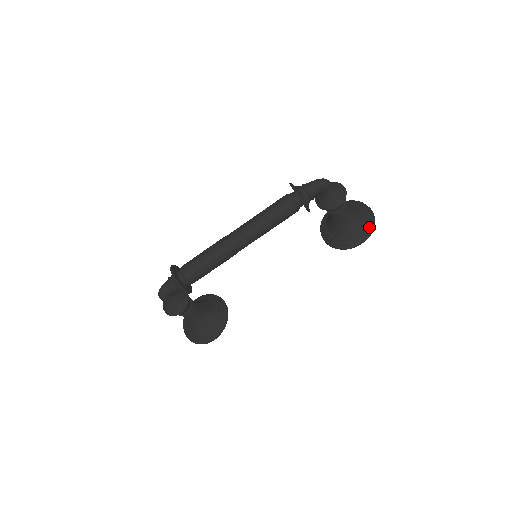
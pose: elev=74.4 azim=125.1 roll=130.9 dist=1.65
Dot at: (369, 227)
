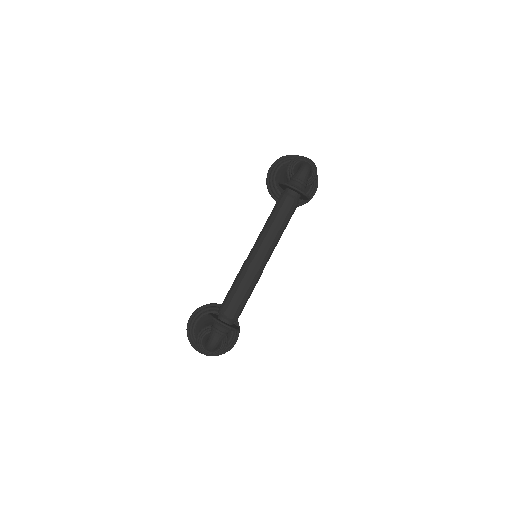
Dot at: occluded
